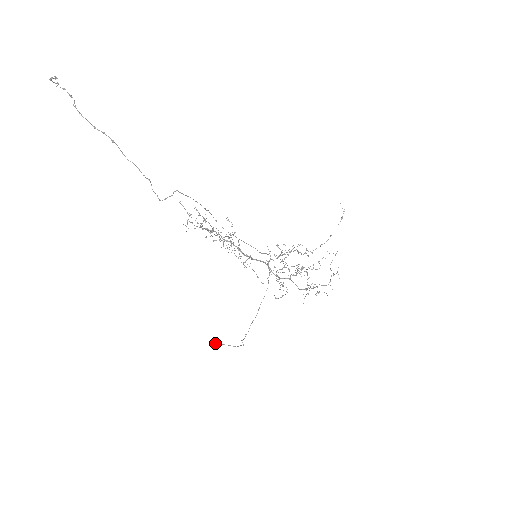
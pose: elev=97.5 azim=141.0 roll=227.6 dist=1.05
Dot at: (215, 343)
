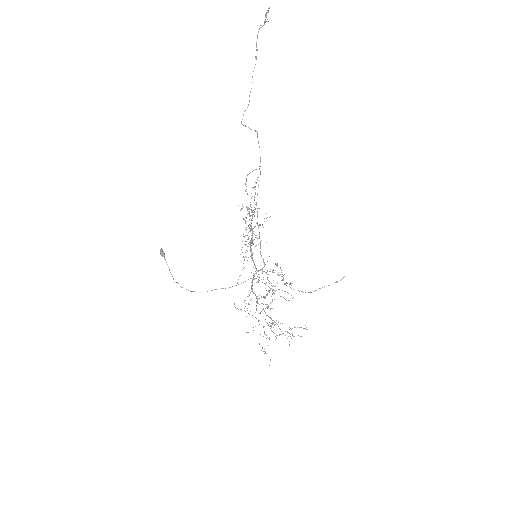
Dot at: (162, 250)
